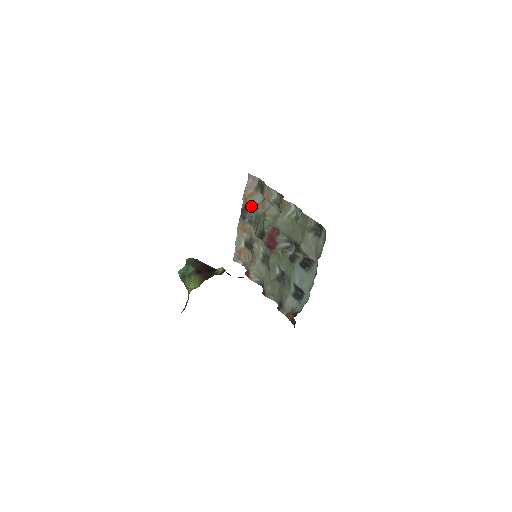
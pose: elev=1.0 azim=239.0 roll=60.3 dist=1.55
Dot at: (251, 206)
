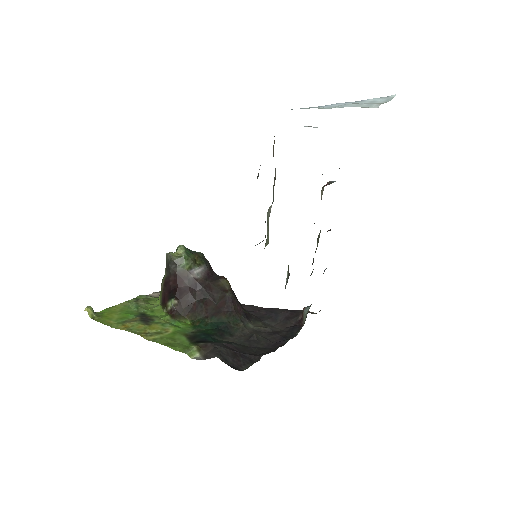
Dot at: occluded
